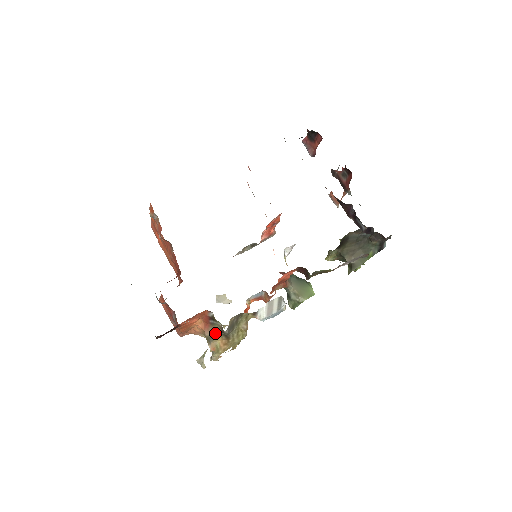
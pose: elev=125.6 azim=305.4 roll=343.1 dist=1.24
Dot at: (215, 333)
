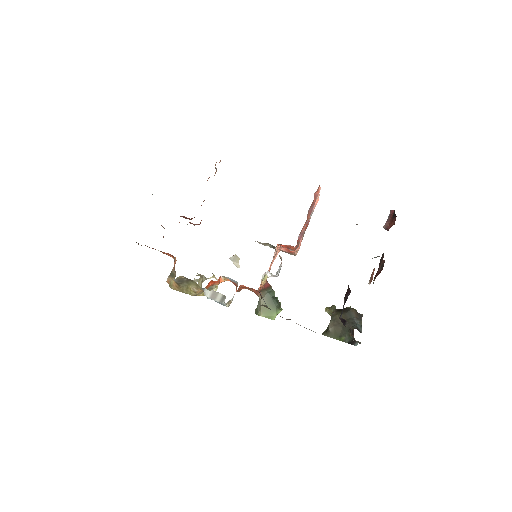
Dot at: (174, 274)
